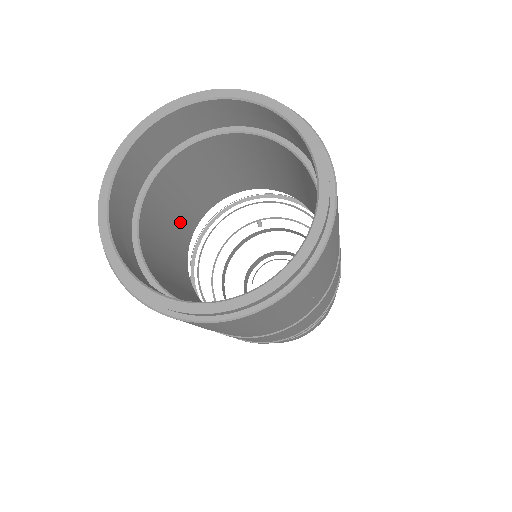
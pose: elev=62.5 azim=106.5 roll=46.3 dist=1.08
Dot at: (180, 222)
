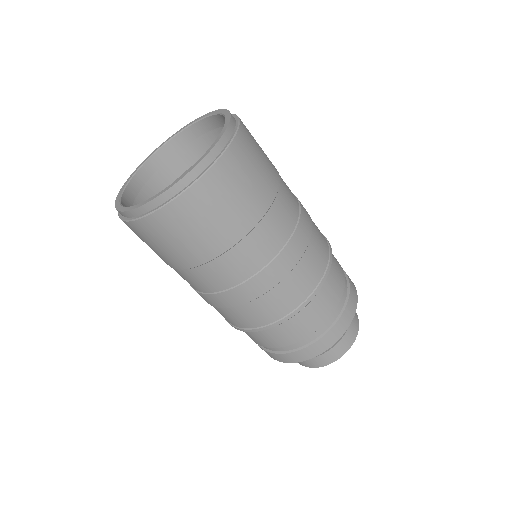
Dot at: occluded
